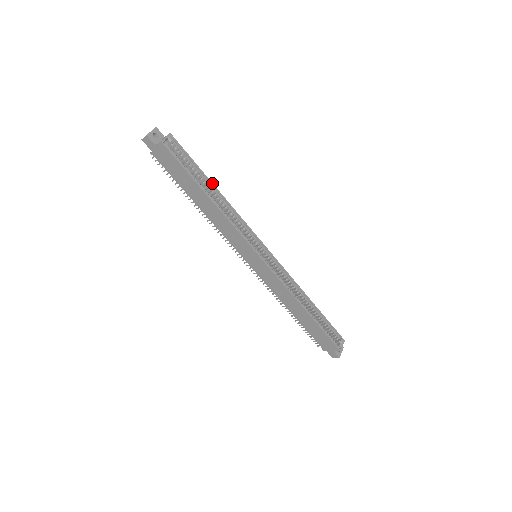
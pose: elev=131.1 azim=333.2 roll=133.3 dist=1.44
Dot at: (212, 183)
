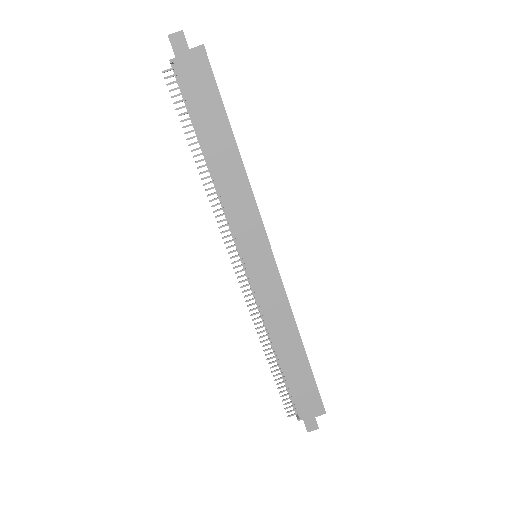
Dot at: occluded
